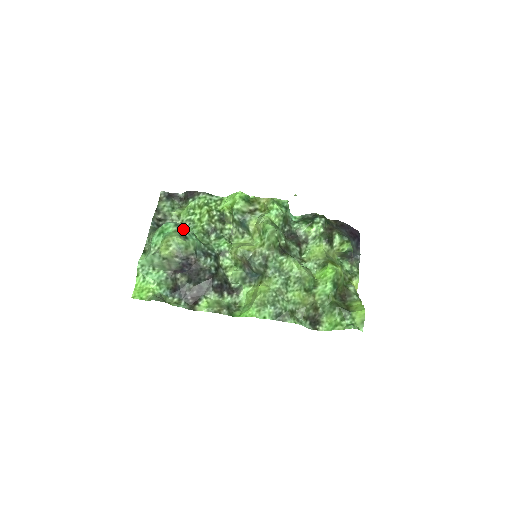
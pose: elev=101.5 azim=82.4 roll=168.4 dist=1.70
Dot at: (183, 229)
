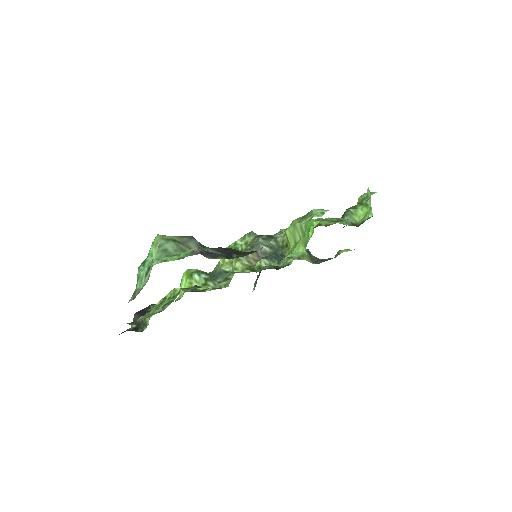
Dot at: occluded
